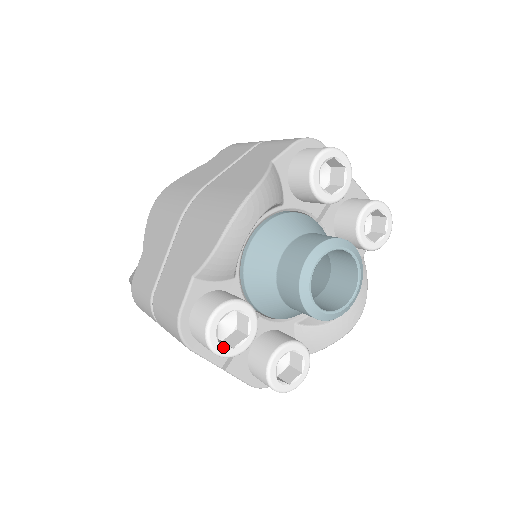
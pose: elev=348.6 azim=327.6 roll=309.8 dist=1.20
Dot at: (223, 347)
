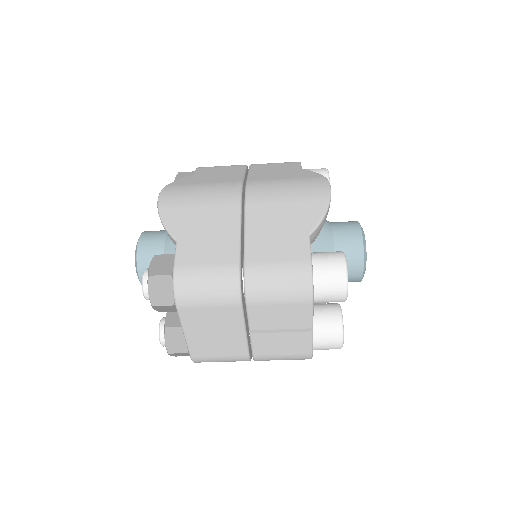
Dot at: occluded
